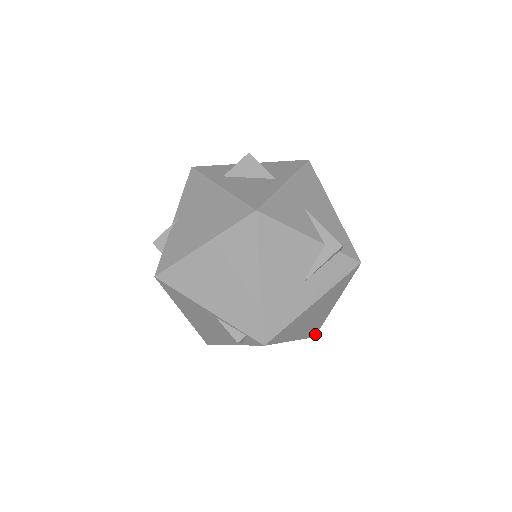
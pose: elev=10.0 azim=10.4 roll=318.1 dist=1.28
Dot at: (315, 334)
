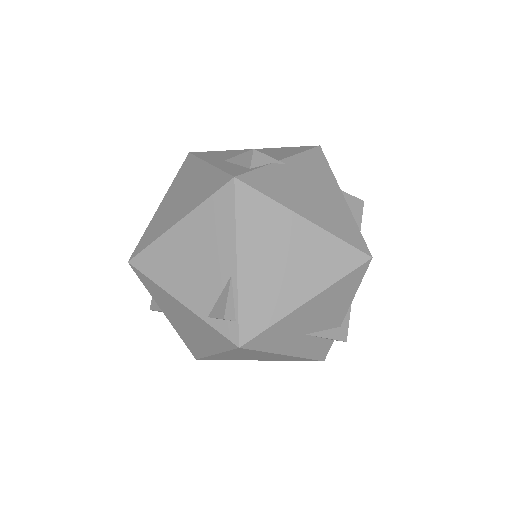
Dot at: (202, 359)
